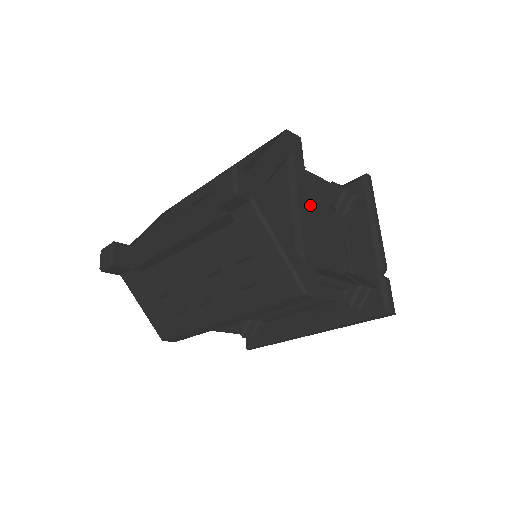
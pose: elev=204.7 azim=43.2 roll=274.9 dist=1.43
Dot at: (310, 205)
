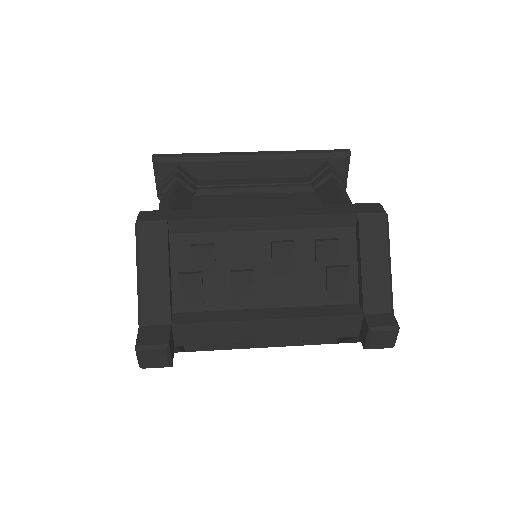
Dot at: occluded
